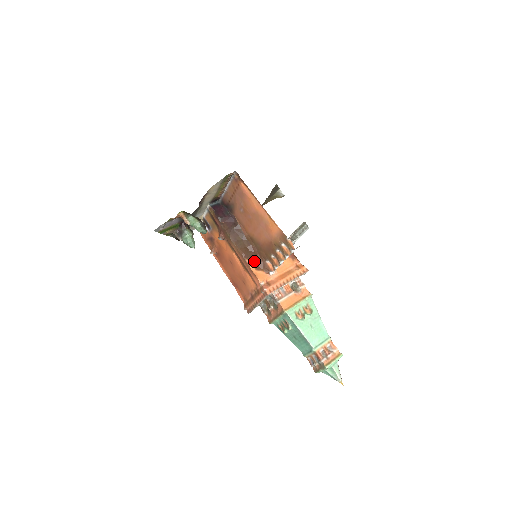
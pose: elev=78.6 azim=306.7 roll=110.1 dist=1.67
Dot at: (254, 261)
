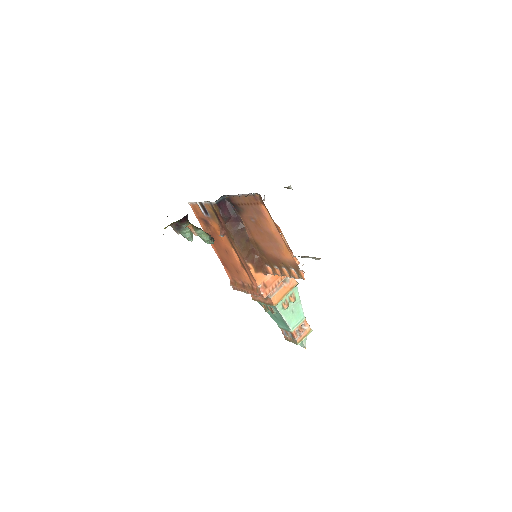
Dot at: (255, 264)
